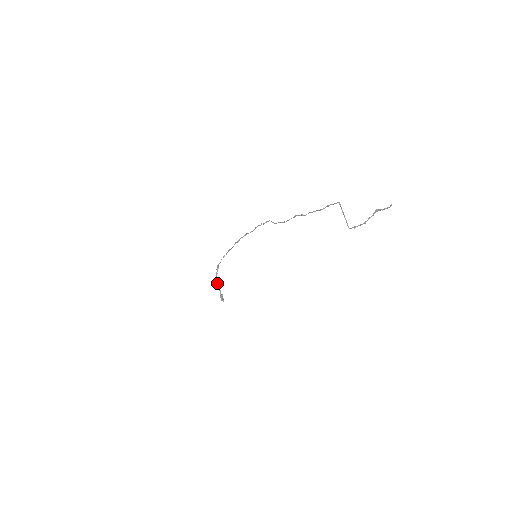
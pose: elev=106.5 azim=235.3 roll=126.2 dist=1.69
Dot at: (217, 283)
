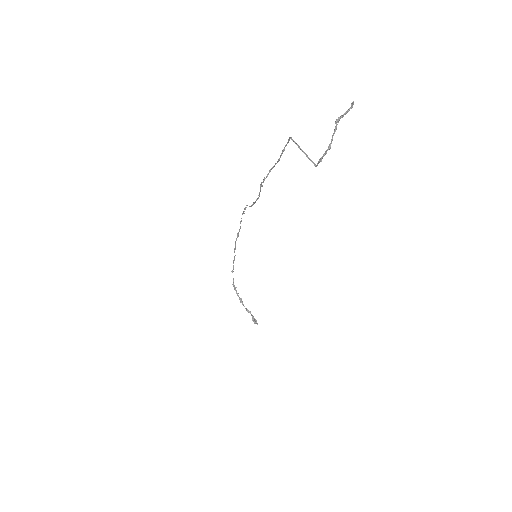
Dot at: (243, 305)
